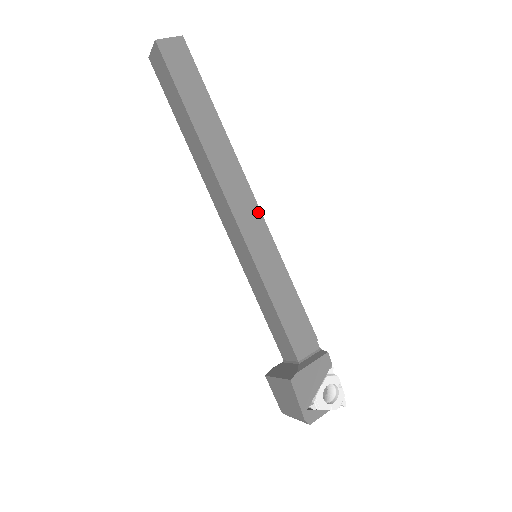
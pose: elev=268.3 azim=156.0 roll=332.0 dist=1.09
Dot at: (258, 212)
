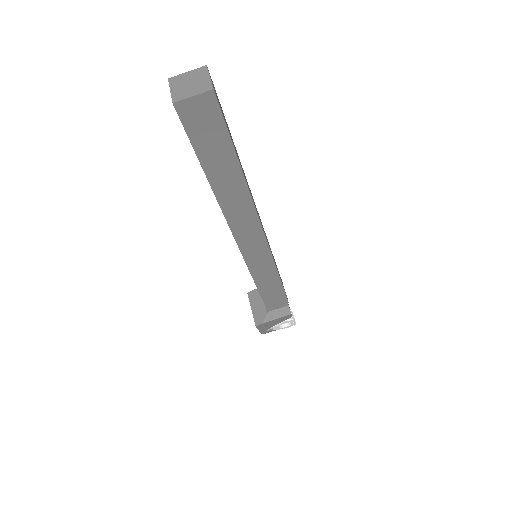
Dot at: (264, 243)
